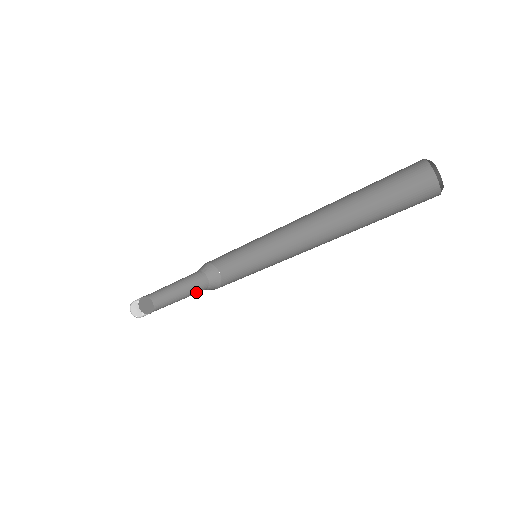
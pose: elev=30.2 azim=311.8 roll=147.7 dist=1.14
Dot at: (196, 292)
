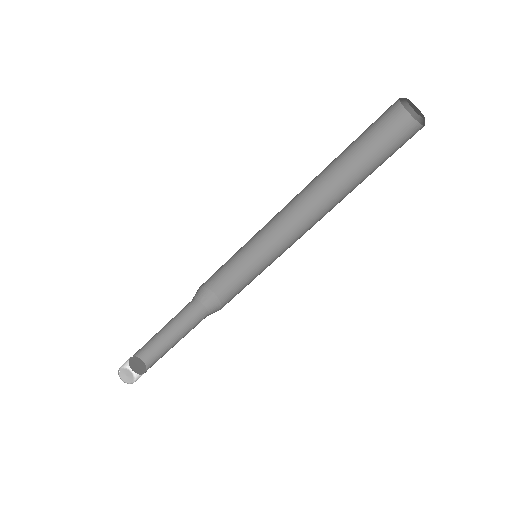
Dot at: (194, 327)
